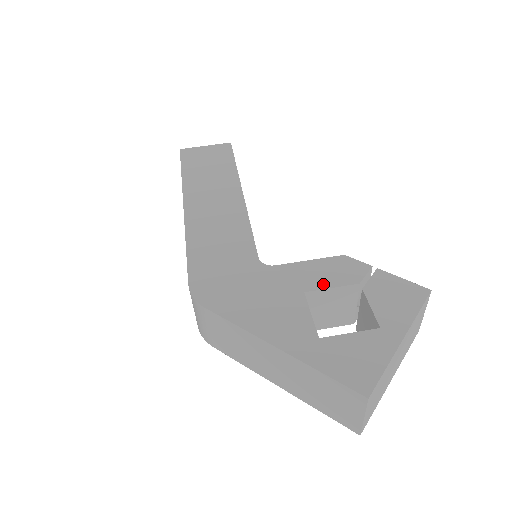
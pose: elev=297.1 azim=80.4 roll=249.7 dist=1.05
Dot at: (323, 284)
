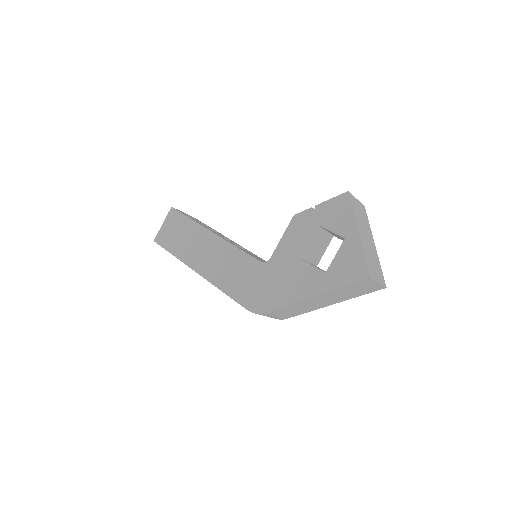
Dot at: (301, 243)
